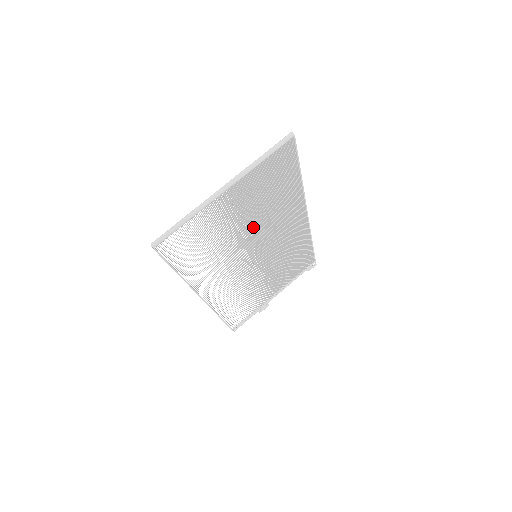
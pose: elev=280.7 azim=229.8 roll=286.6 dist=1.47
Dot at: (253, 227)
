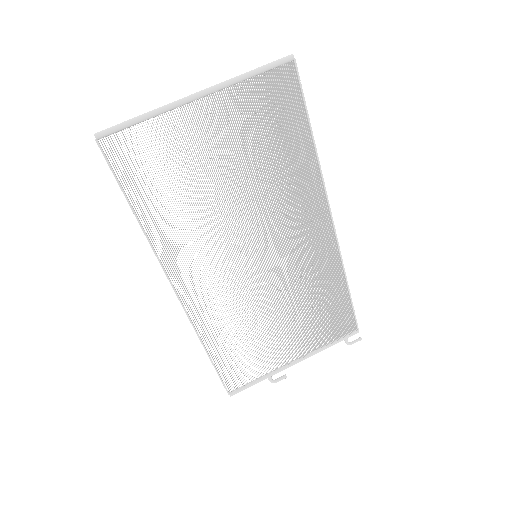
Dot at: (246, 193)
